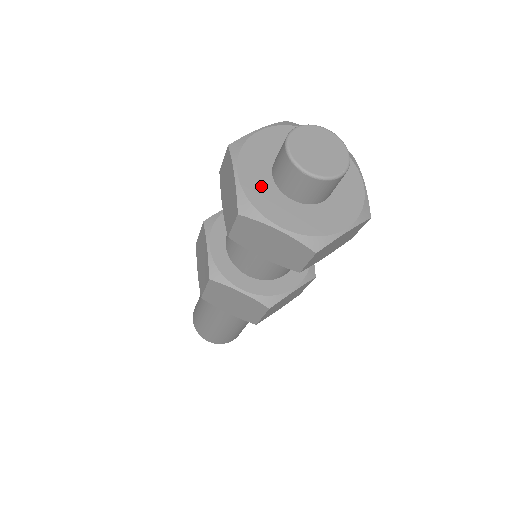
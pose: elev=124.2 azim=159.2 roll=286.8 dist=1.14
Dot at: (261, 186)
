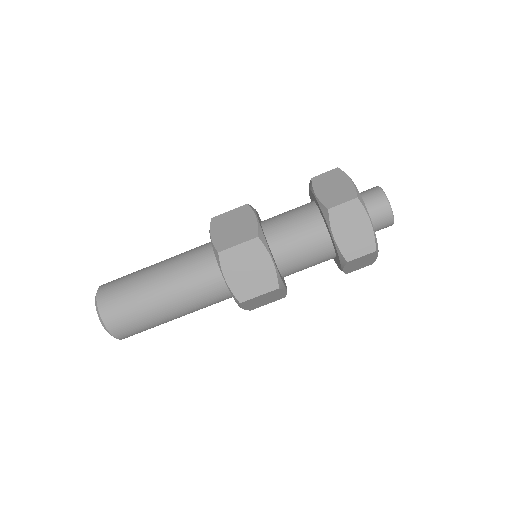
Dot at: occluded
